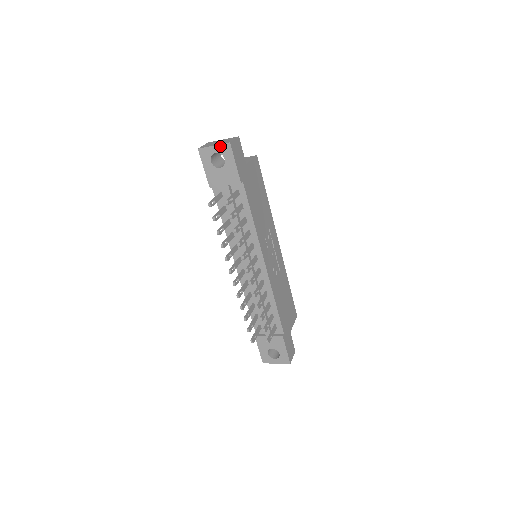
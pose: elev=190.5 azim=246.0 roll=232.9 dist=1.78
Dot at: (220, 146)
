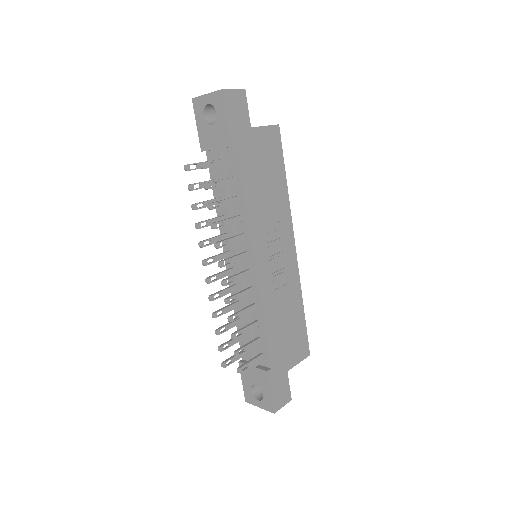
Dot at: (212, 94)
